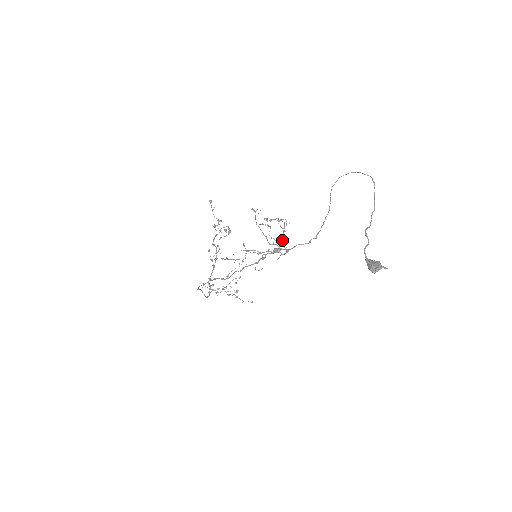
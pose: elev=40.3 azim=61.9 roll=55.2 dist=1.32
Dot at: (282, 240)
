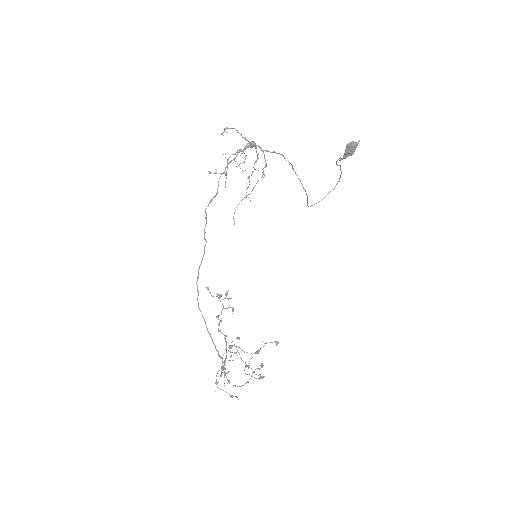
Dot at: occluded
